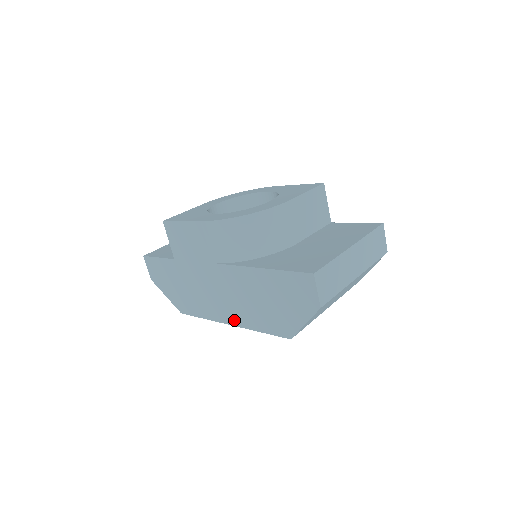
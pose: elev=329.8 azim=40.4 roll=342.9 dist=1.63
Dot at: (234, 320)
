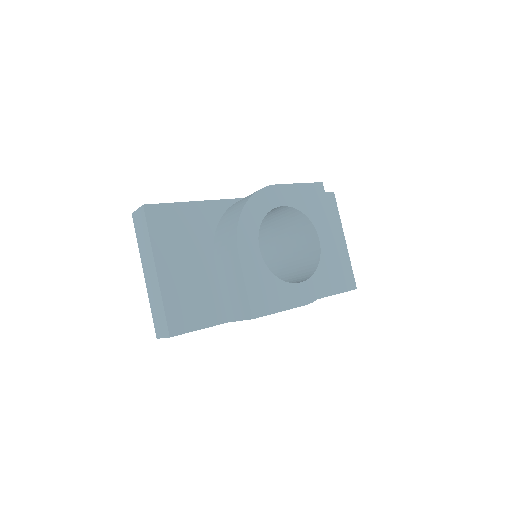
Dot at: occluded
